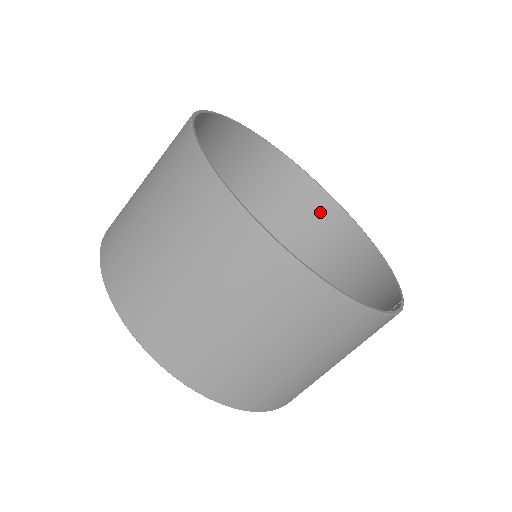
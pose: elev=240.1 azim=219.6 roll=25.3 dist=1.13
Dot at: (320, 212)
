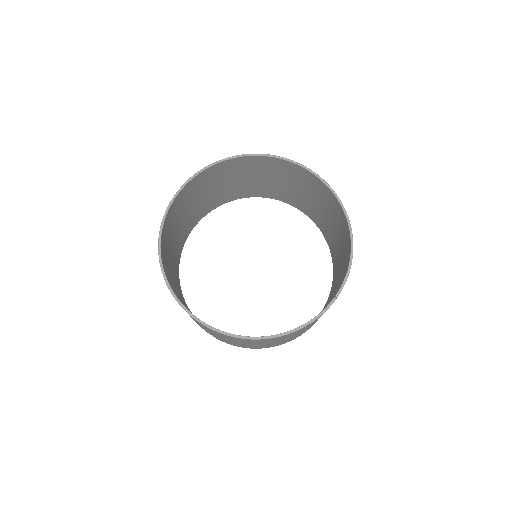
Dot at: (312, 182)
